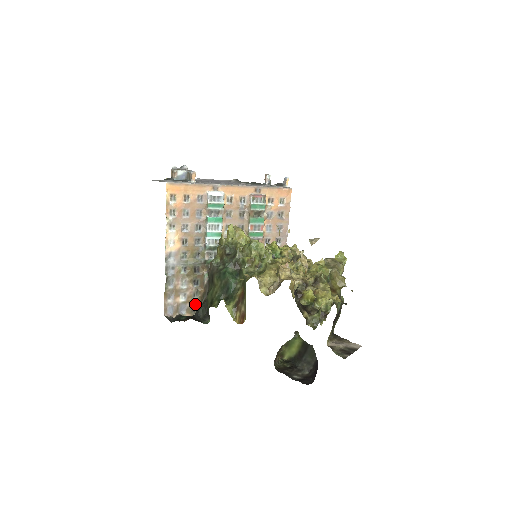
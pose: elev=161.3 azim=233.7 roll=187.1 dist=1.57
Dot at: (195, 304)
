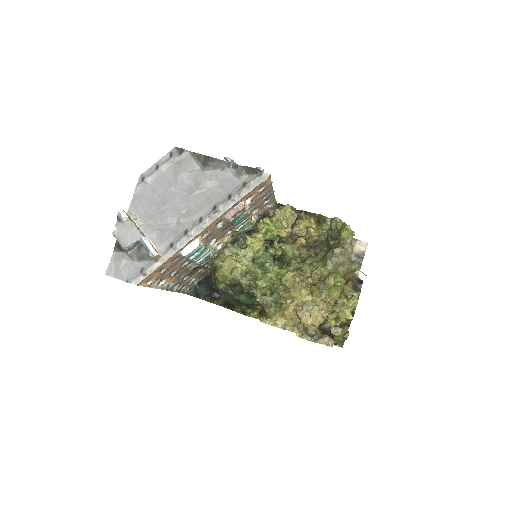
Dot at: (204, 272)
